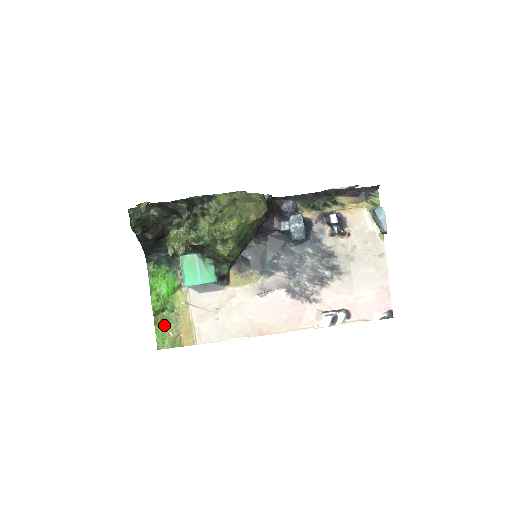
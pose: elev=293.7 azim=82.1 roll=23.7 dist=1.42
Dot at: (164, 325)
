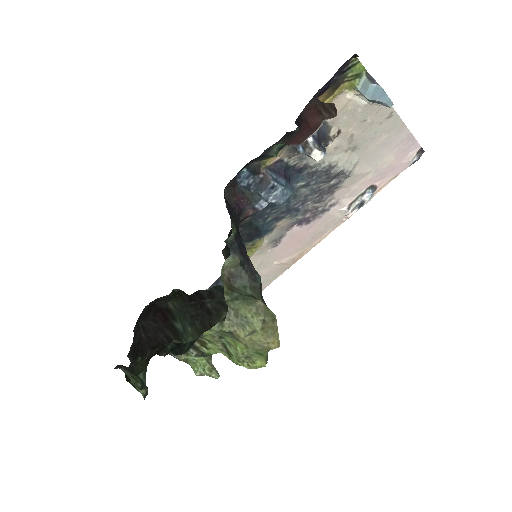
Dot at: occluded
